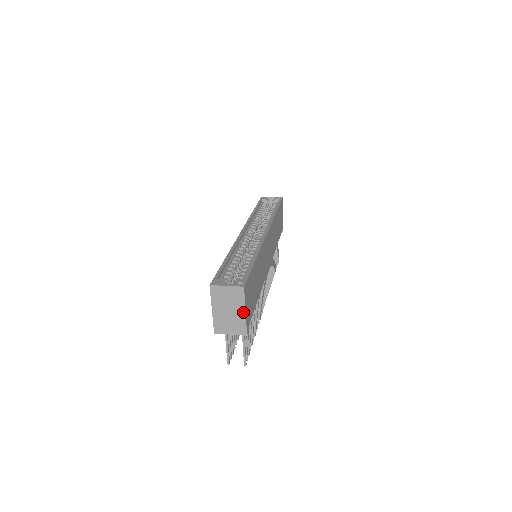
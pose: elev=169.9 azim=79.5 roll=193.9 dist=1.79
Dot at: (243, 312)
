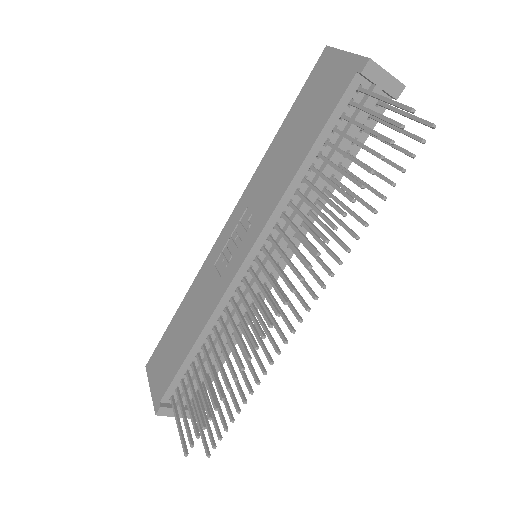
Dot at: occluded
